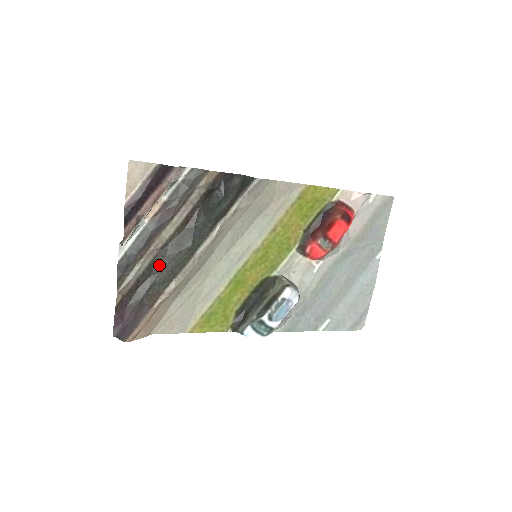
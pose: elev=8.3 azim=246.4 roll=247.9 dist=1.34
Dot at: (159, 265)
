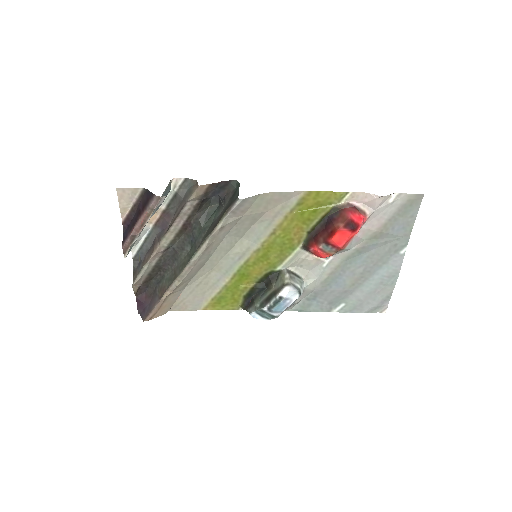
Dot at: (166, 263)
